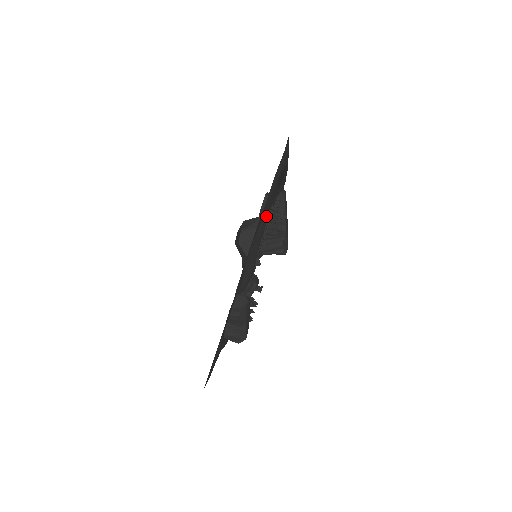
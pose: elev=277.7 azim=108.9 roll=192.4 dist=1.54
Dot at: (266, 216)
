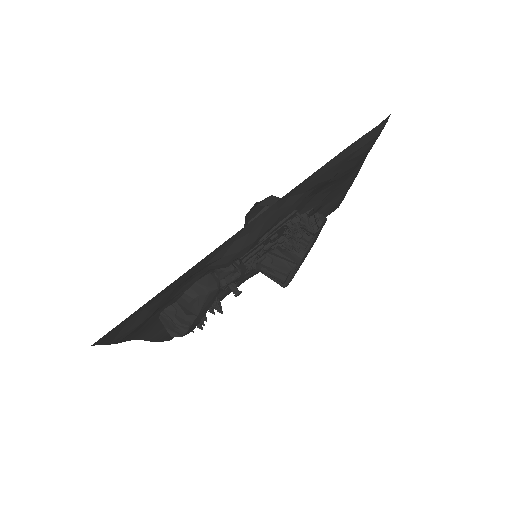
Dot at: (304, 197)
